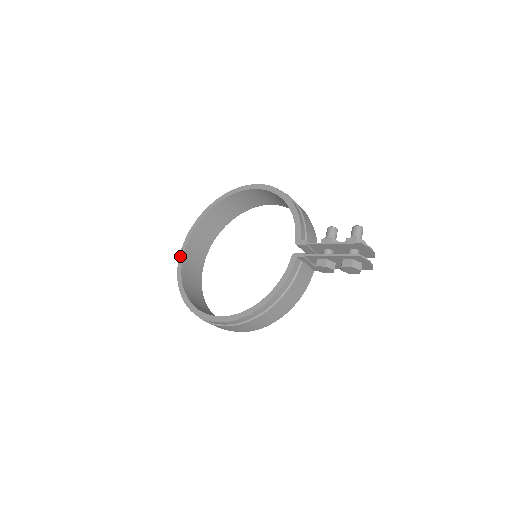
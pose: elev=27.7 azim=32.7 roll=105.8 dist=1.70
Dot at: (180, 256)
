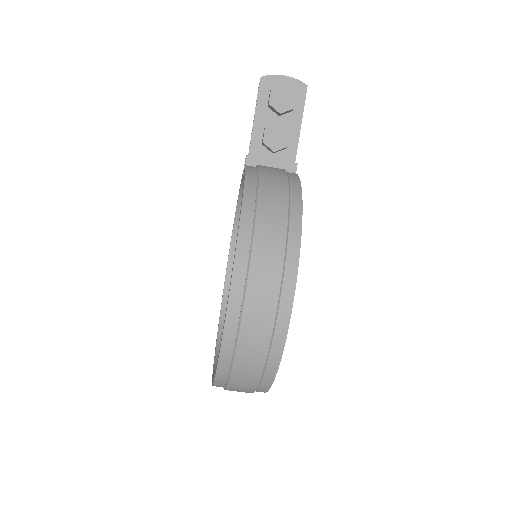
Dot at: occluded
